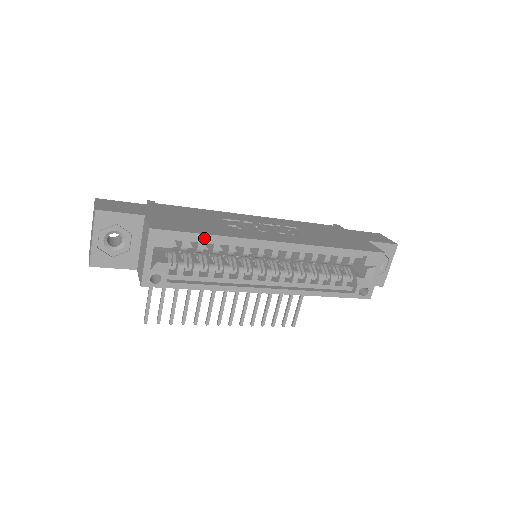
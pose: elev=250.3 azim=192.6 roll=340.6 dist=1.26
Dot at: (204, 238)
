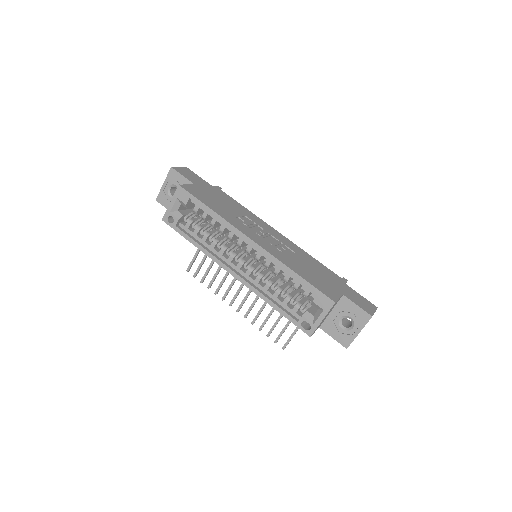
Dot at: (206, 208)
